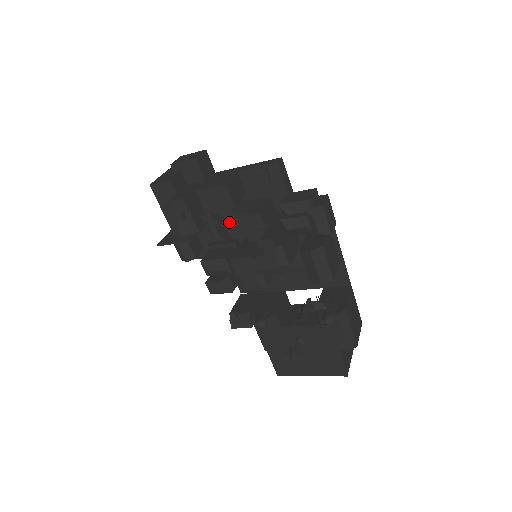
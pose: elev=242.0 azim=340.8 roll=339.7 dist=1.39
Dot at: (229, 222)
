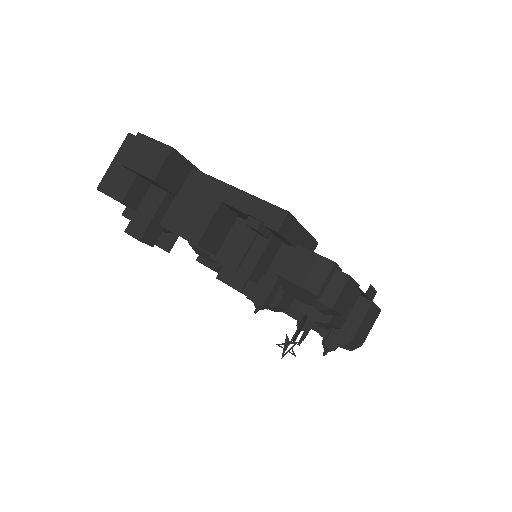
Dot at: (211, 258)
